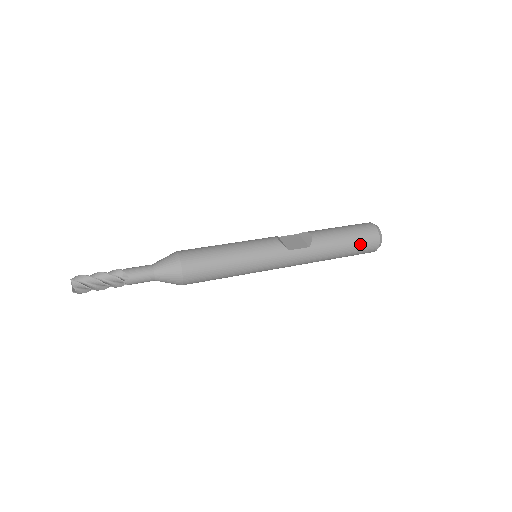
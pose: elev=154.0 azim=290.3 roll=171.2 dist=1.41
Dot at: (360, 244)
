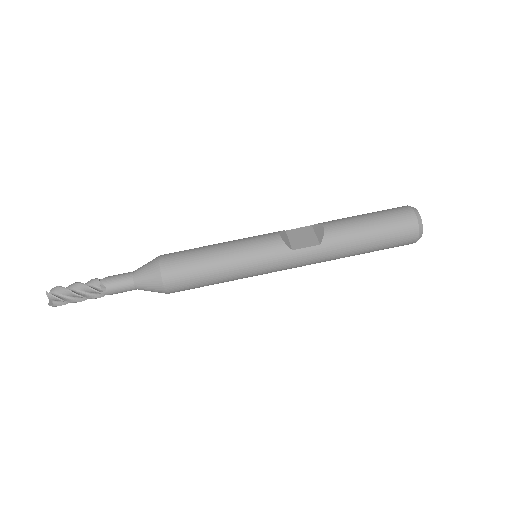
Dot at: (390, 237)
